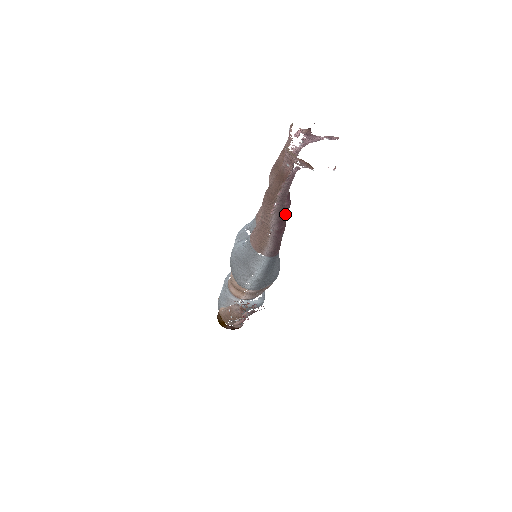
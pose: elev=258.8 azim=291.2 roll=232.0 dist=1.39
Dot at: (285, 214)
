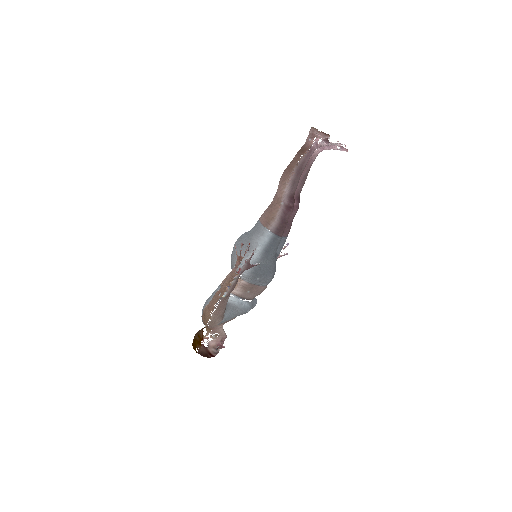
Dot at: (292, 216)
